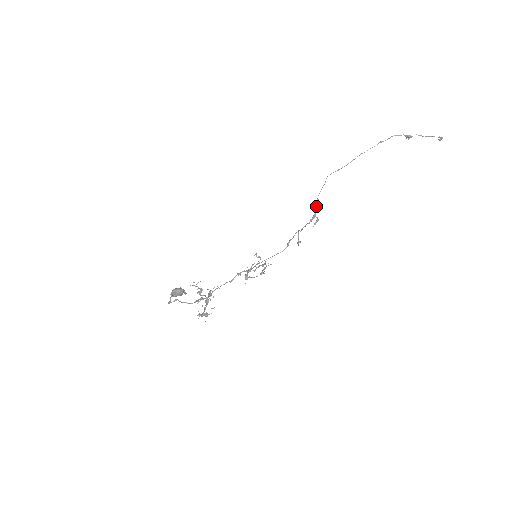
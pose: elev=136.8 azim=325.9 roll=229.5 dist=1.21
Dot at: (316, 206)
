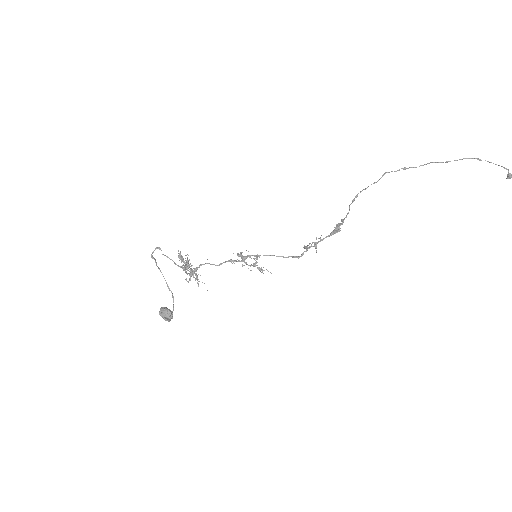
Dot at: (349, 208)
